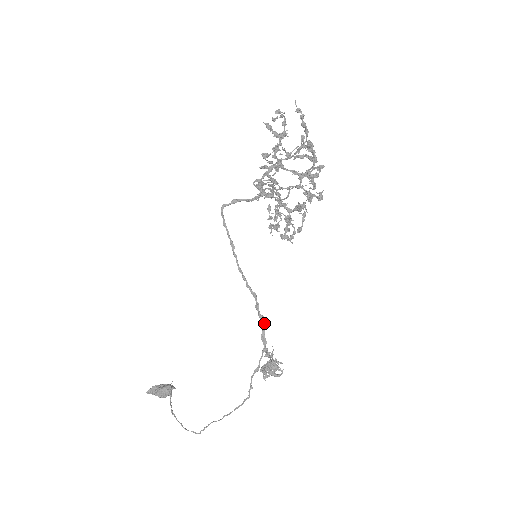
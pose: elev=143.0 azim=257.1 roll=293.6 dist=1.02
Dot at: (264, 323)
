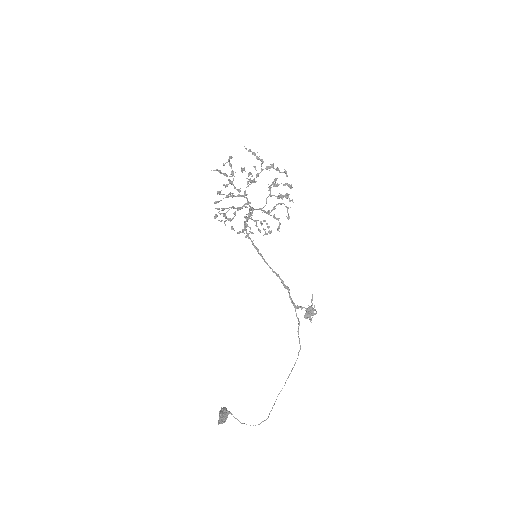
Dot at: (289, 290)
